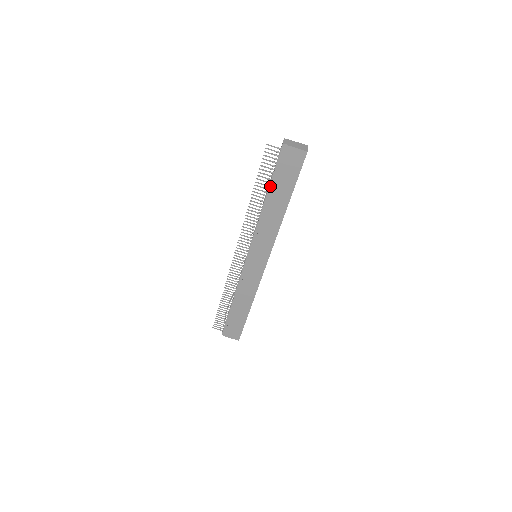
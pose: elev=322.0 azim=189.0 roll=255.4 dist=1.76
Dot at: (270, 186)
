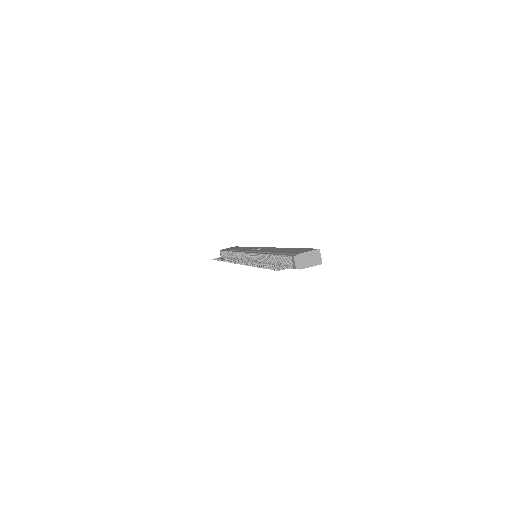
Dot at: occluded
